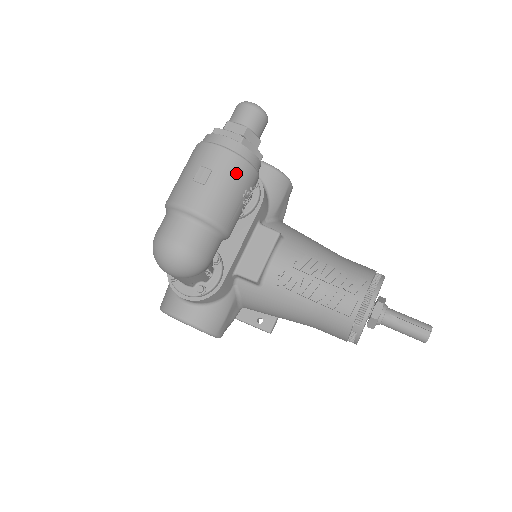
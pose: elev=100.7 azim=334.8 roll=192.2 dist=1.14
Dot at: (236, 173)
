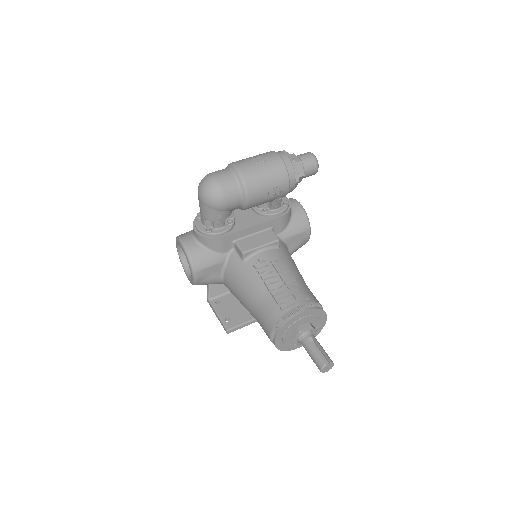
Dot at: (276, 171)
